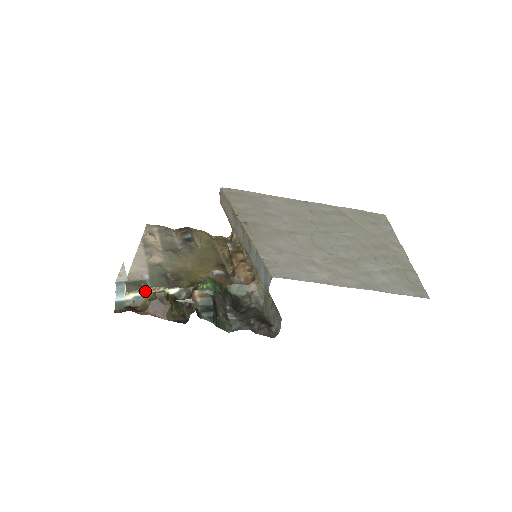
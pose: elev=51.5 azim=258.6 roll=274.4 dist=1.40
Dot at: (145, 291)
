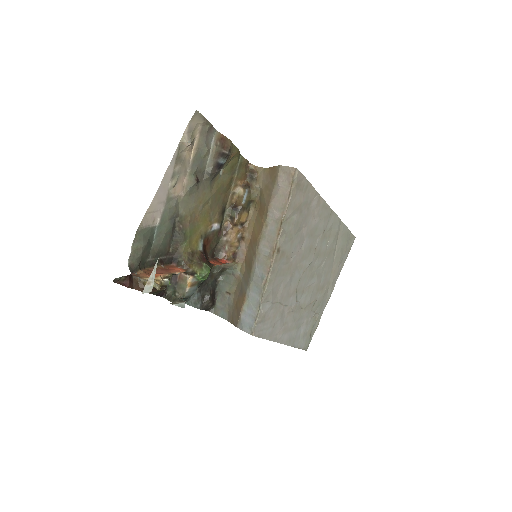
Dot at: (155, 280)
